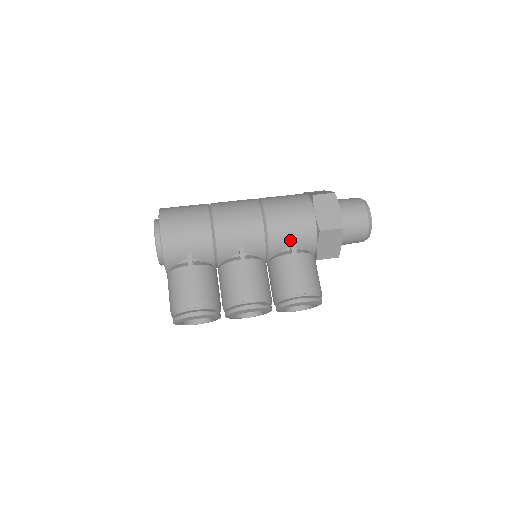
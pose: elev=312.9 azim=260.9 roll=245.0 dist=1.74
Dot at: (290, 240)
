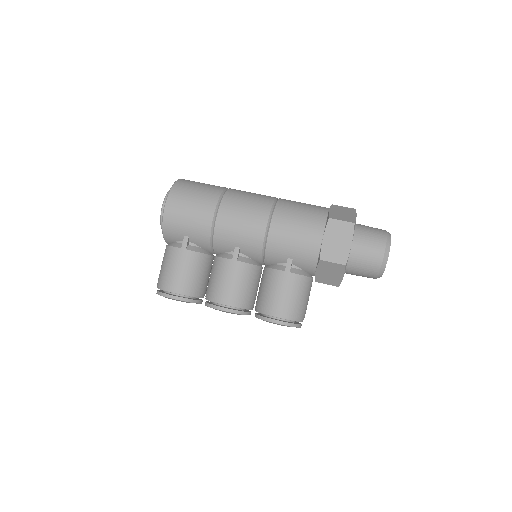
Dot at: (288, 257)
